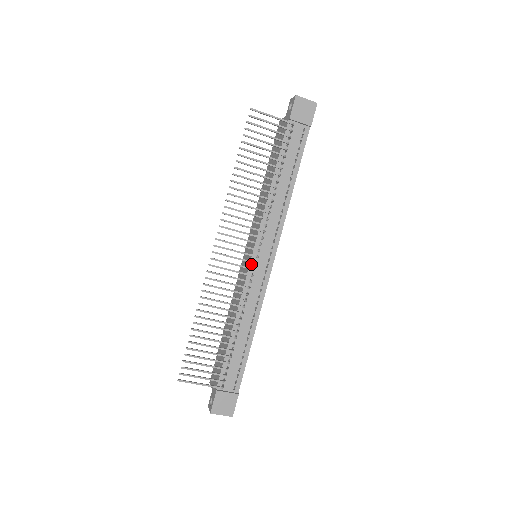
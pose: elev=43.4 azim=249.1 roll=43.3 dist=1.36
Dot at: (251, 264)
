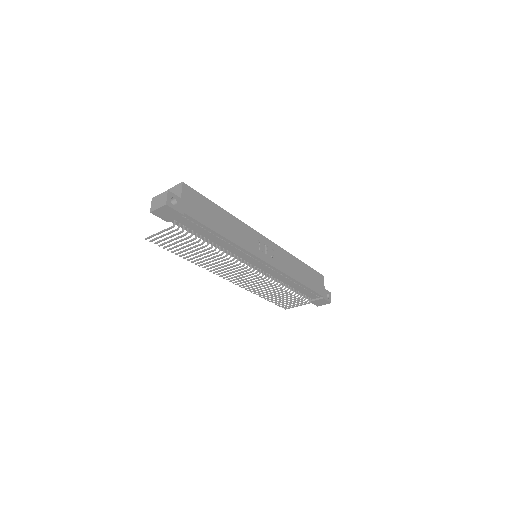
Dot at: (256, 269)
